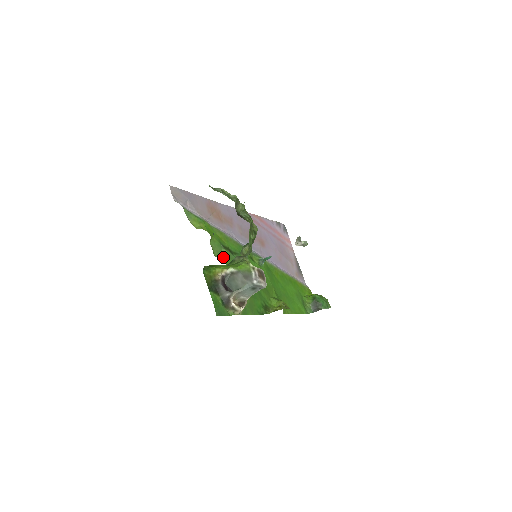
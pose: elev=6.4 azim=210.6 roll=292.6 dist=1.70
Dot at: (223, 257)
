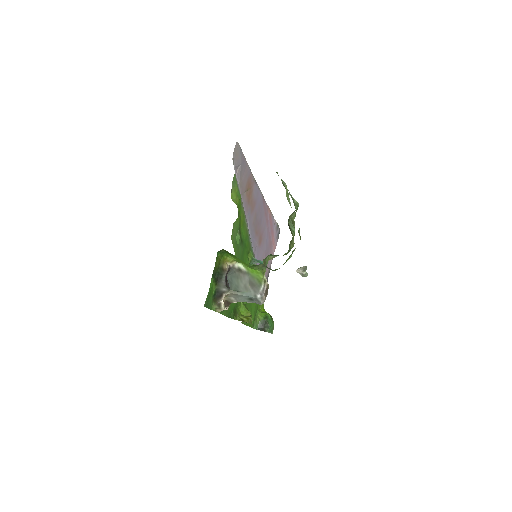
Dot at: (235, 243)
